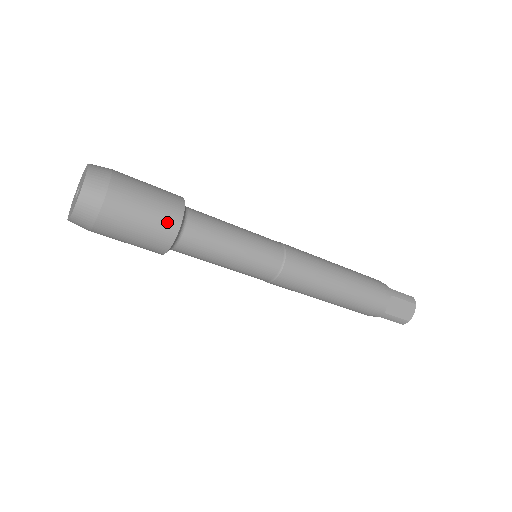
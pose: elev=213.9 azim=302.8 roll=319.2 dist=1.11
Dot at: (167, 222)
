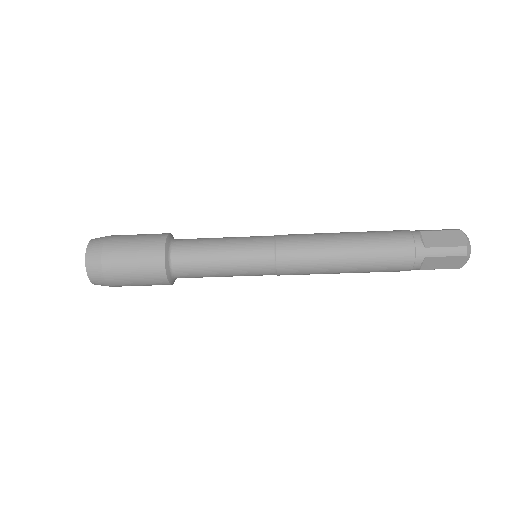
Dot at: (154, 241)
